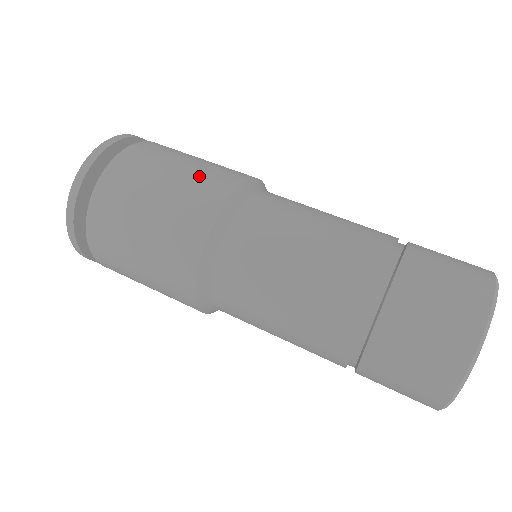
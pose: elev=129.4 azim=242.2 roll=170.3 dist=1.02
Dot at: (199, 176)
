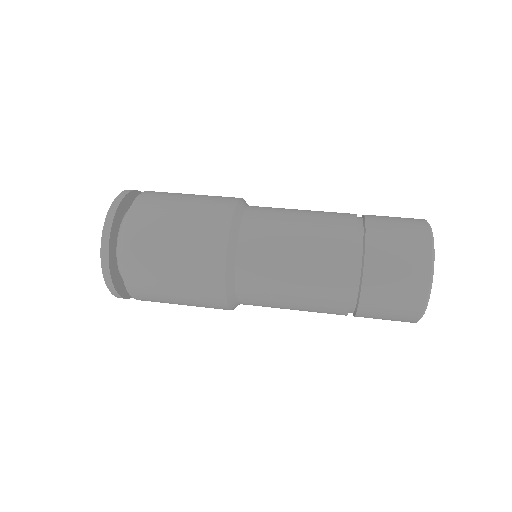
Dot at: occluded
